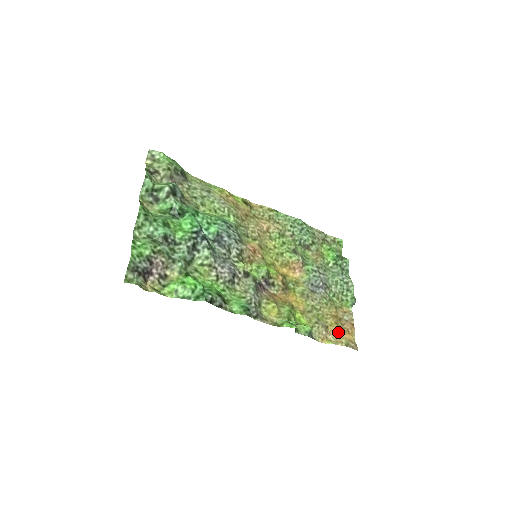
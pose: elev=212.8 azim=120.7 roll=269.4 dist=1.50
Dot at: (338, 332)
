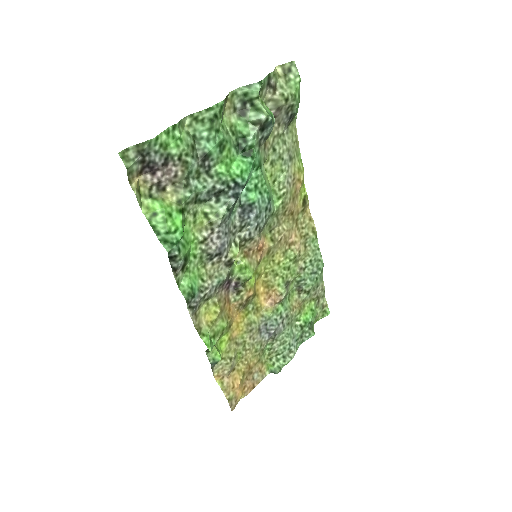
Dot at: (236, 383)
